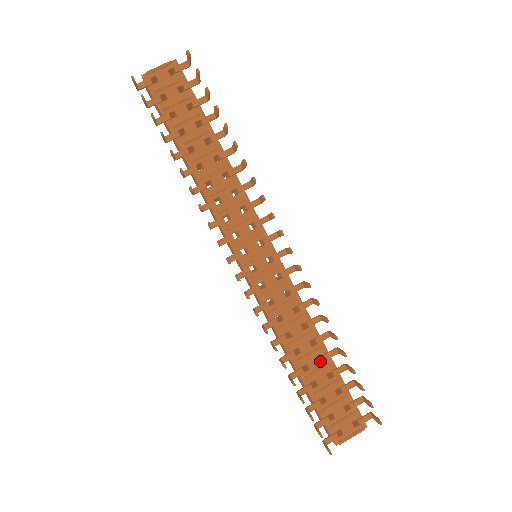
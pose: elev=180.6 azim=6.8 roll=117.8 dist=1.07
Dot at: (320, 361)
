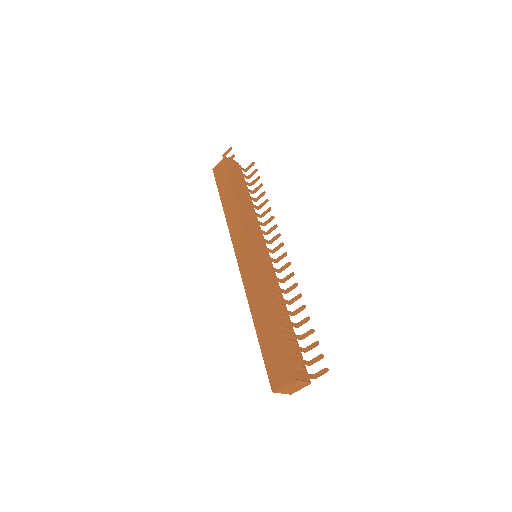
Dot at: occluded
